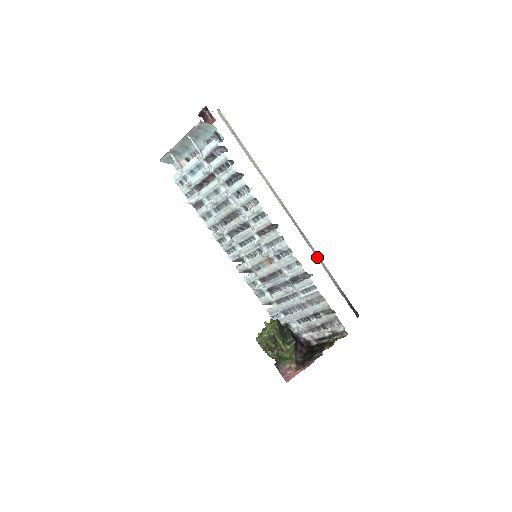
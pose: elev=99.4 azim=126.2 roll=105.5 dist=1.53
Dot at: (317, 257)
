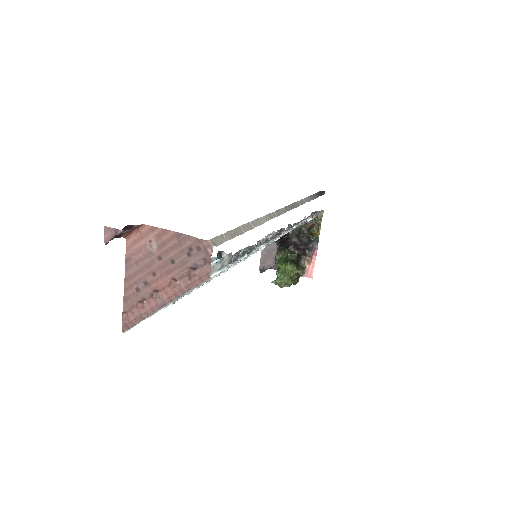
Dot at: (304, 203)
